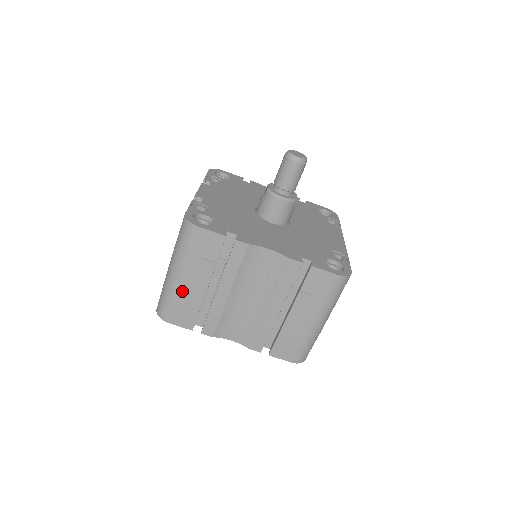
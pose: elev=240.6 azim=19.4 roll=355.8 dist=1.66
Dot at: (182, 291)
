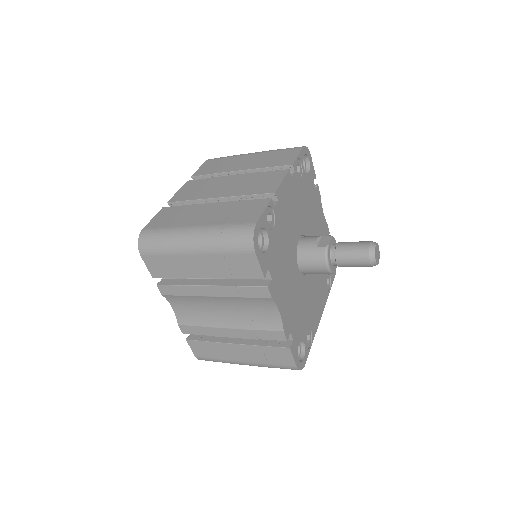
Dot at: (181, 258)
